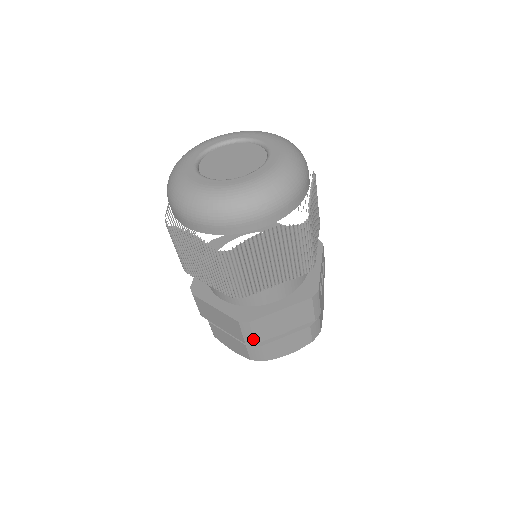
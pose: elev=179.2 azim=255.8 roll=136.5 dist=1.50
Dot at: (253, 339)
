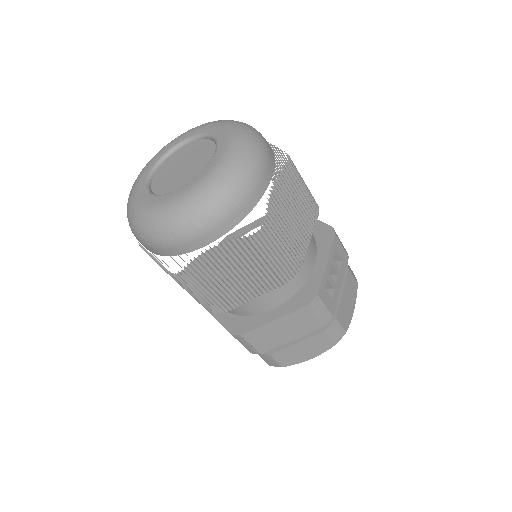
Dot at: (255, 350)
